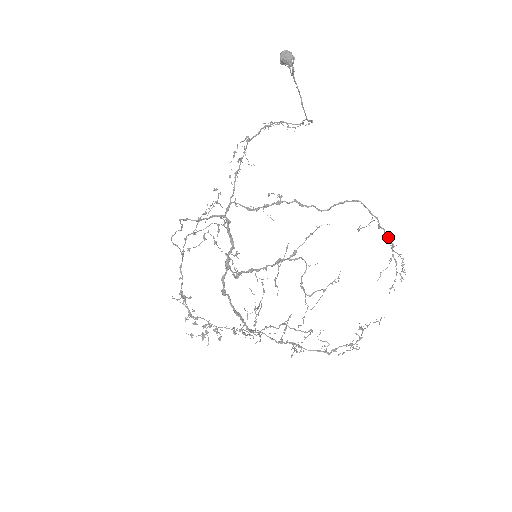
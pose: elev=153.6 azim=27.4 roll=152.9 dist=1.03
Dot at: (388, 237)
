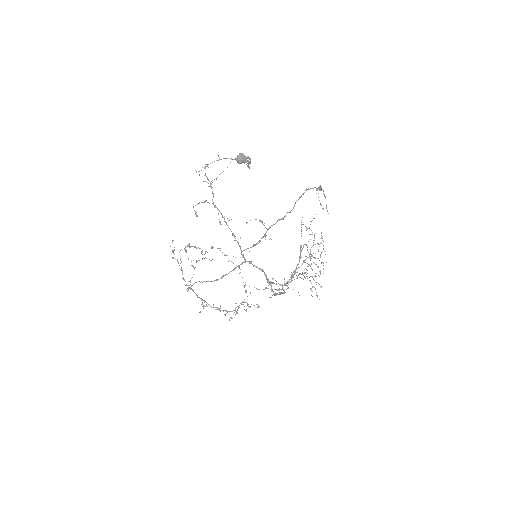
Dot at: (319, 188)
